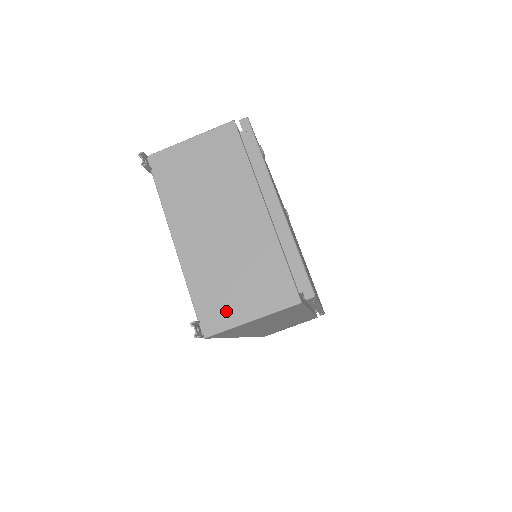
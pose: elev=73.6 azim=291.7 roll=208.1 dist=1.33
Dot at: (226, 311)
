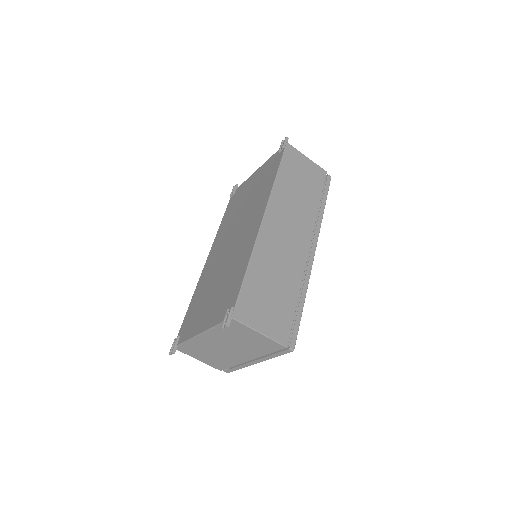
Dot at: (192, 353)
